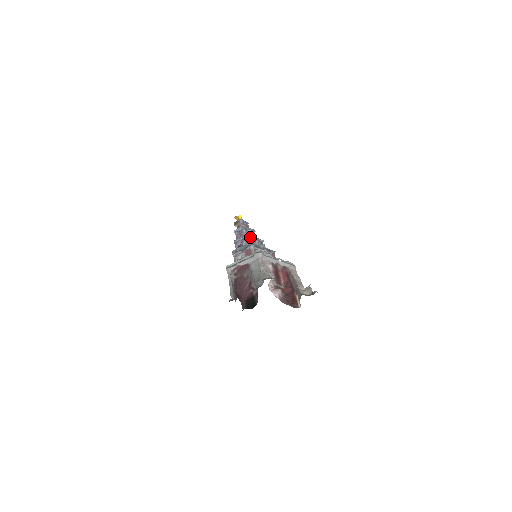
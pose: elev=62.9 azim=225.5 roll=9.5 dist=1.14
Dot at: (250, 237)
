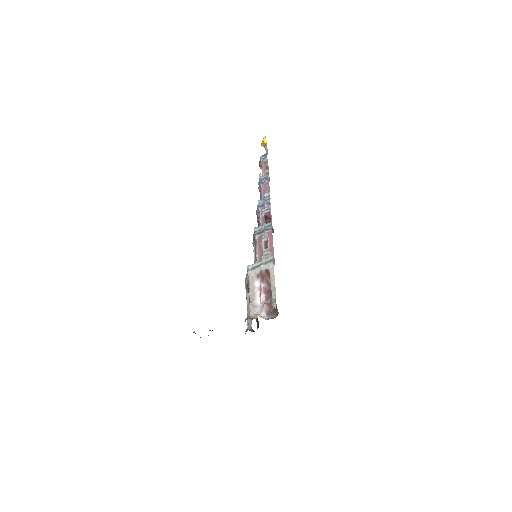
Dot at: (260, 206)
